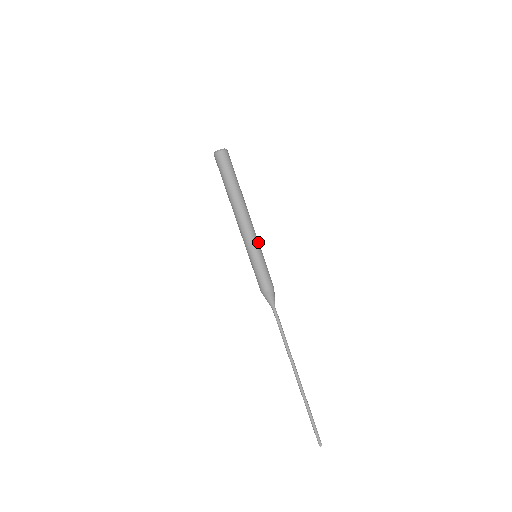
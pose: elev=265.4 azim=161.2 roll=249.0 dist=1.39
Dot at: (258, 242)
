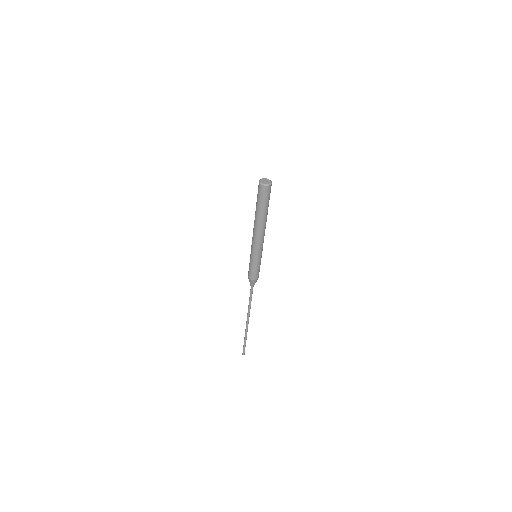
Dot at: (261, 251)
